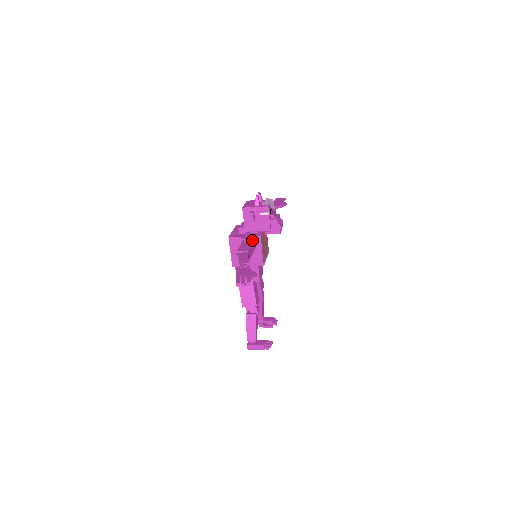
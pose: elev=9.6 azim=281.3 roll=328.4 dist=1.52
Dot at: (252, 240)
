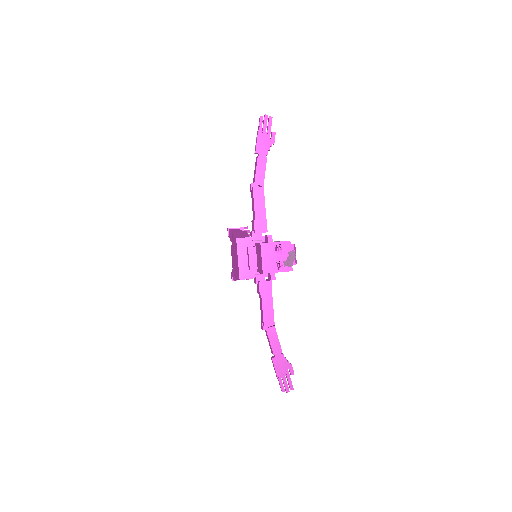
Dot at: (271, 296)
